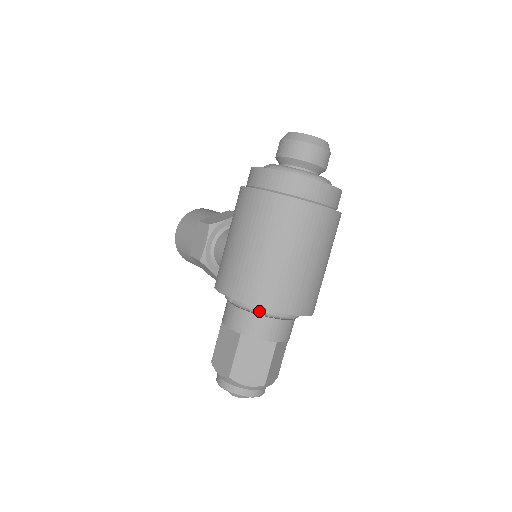
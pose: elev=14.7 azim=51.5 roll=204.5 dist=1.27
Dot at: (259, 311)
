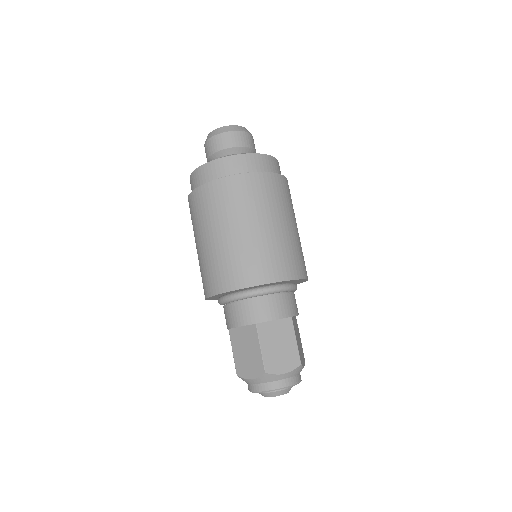
Dot at: (225, 300)
